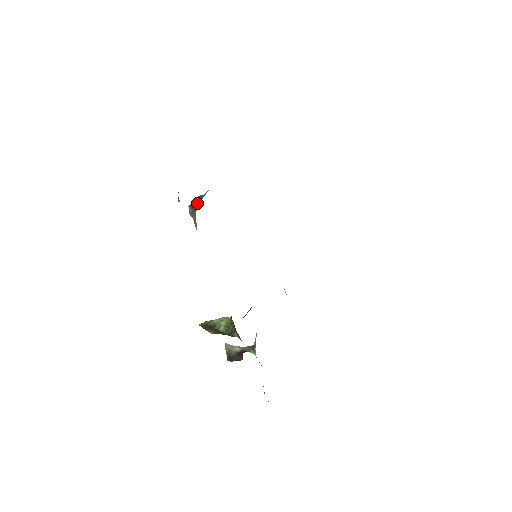
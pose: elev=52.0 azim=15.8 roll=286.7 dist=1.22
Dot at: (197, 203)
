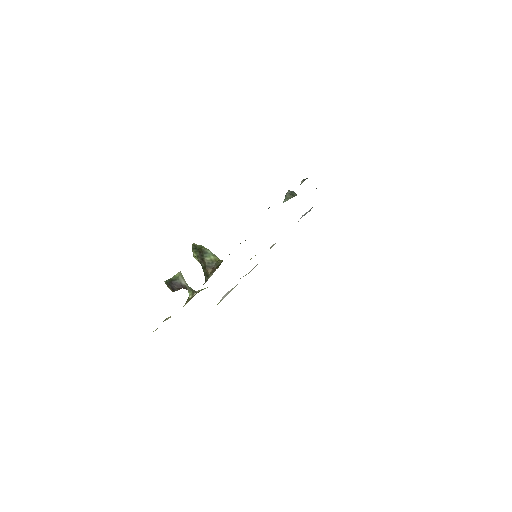
Dot at: occluded
